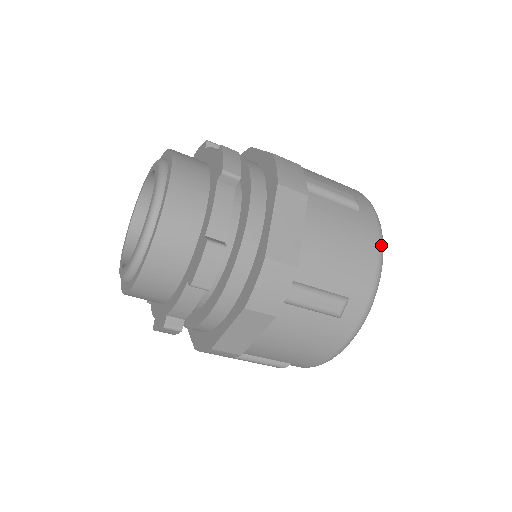
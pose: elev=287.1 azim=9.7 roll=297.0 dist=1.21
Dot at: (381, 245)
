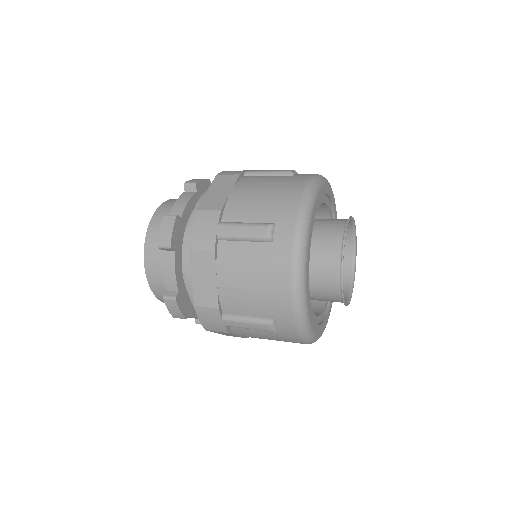
Dot at: (294, 273)
